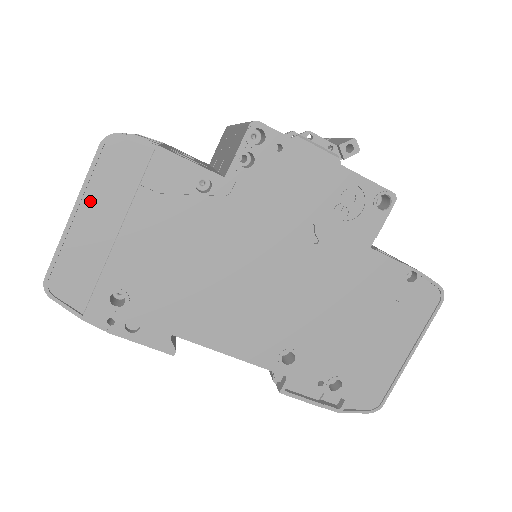
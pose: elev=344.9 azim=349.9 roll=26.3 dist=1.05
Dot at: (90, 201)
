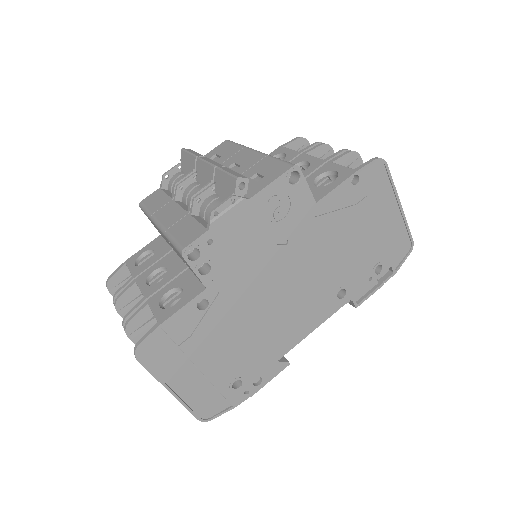
Dot at: (169, 379)
